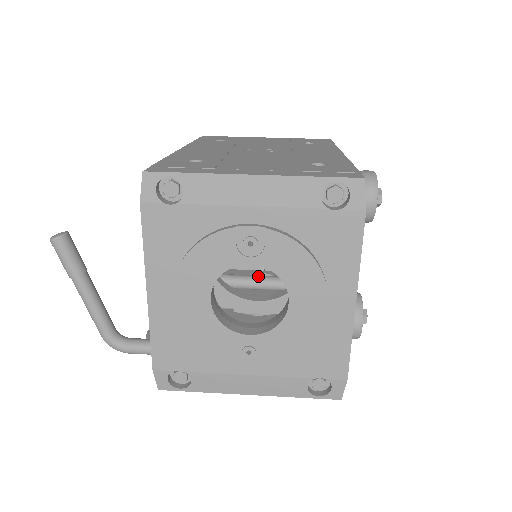
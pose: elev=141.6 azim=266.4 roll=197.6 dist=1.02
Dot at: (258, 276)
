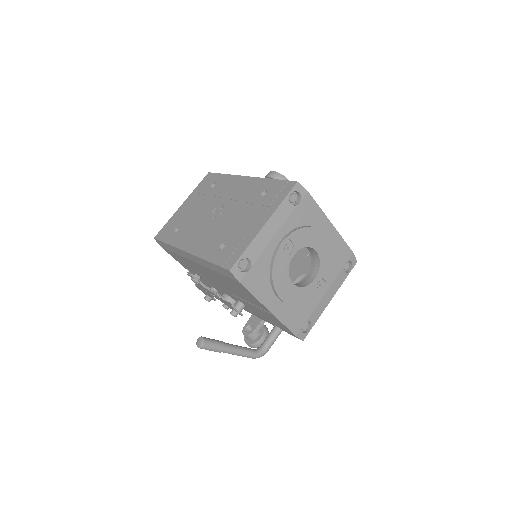
Dot at: occluded
